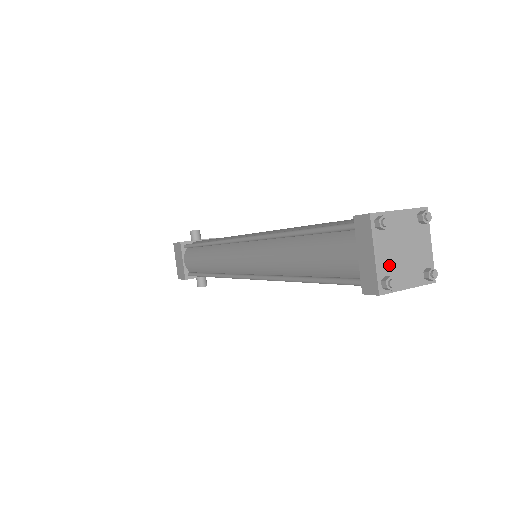
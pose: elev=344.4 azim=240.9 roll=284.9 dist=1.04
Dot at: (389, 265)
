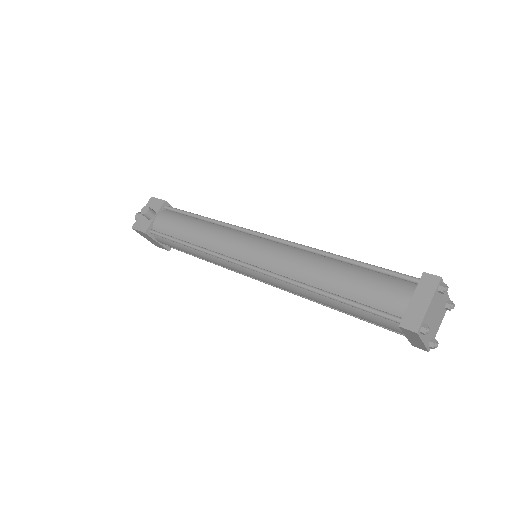
Dot at: (430, 334)
